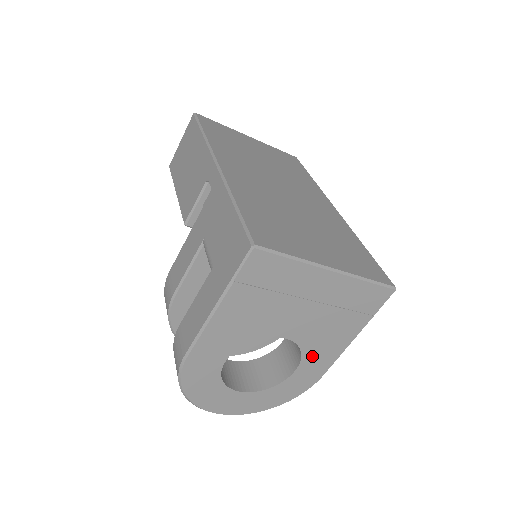
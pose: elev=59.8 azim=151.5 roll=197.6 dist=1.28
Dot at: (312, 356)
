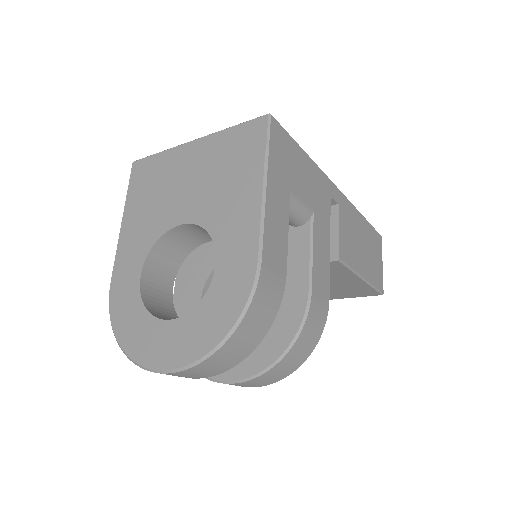
Dot at: (225, 234)
